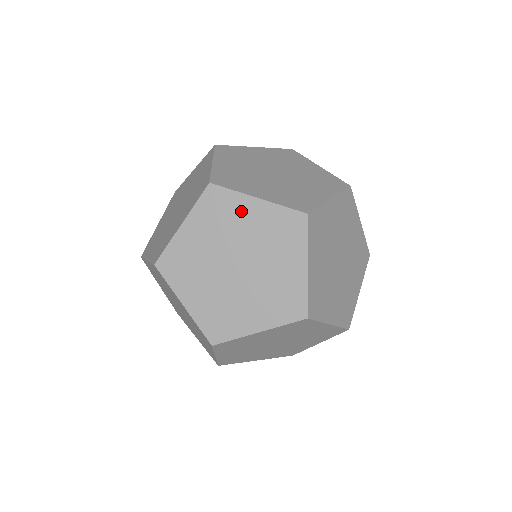
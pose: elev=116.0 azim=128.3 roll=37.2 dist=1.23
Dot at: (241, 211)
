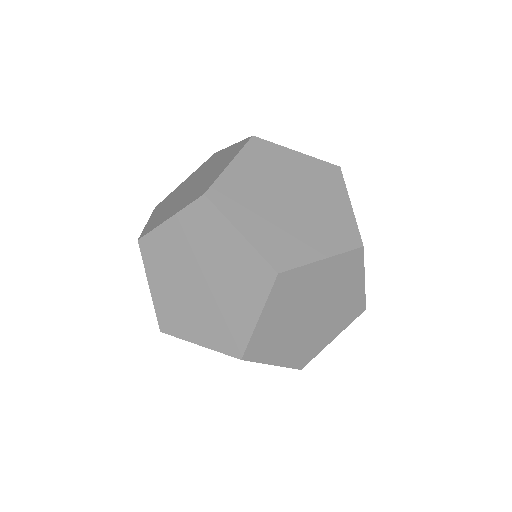
Dot at: (221, 236)
